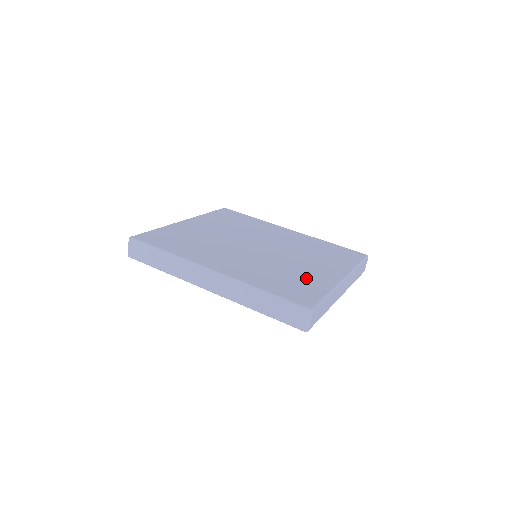
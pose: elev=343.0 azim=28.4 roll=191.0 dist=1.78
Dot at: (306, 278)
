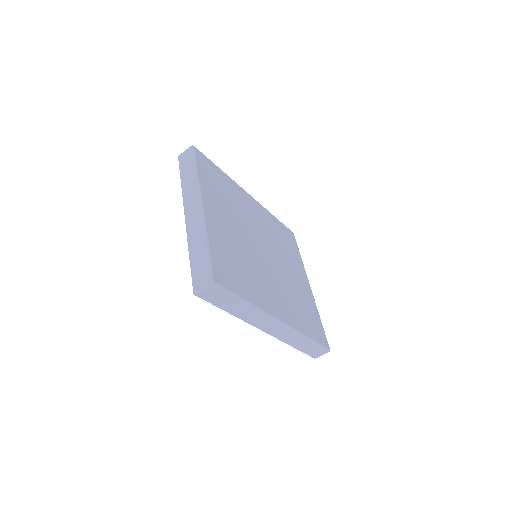
Dot at: (306, 300)
